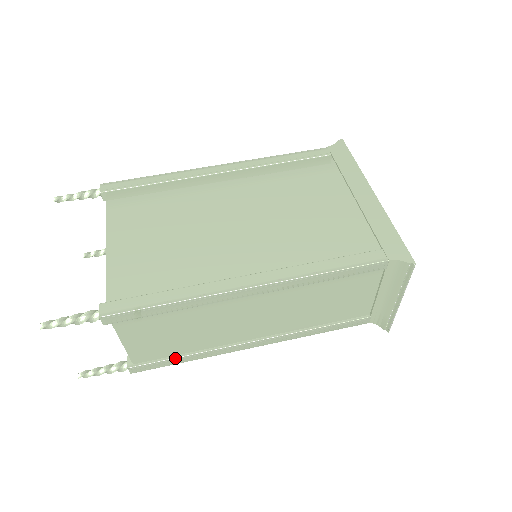
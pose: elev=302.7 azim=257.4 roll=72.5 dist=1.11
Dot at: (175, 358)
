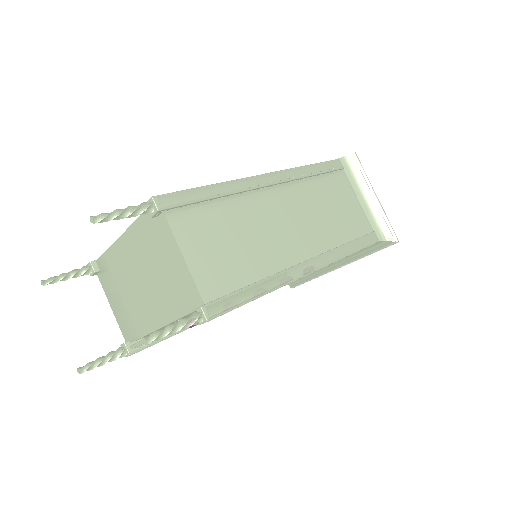
Dot at: (245, 287)
